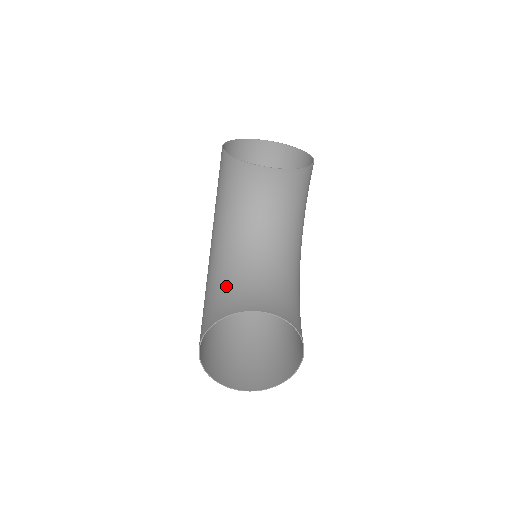
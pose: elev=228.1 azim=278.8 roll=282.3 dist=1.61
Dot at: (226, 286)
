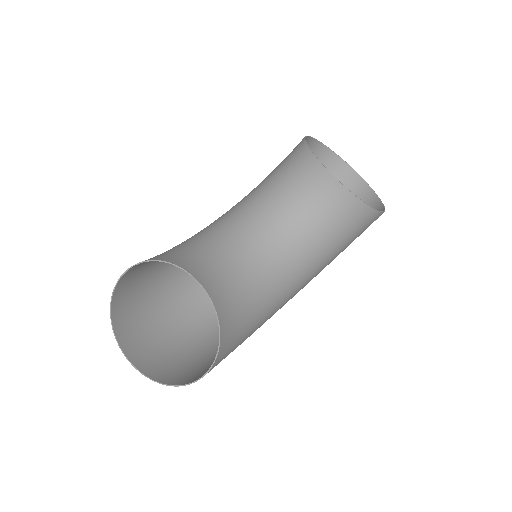
Dot at: (197, 245)
